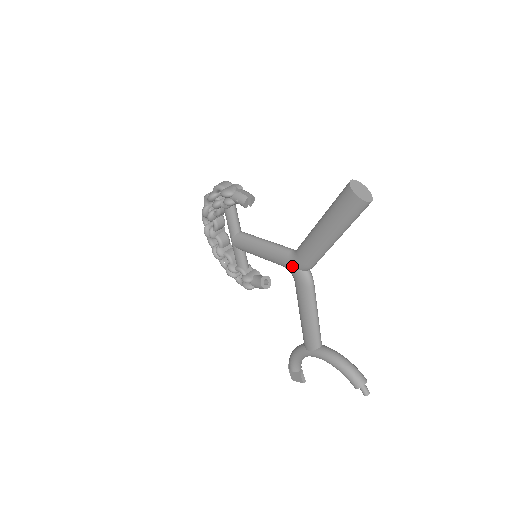
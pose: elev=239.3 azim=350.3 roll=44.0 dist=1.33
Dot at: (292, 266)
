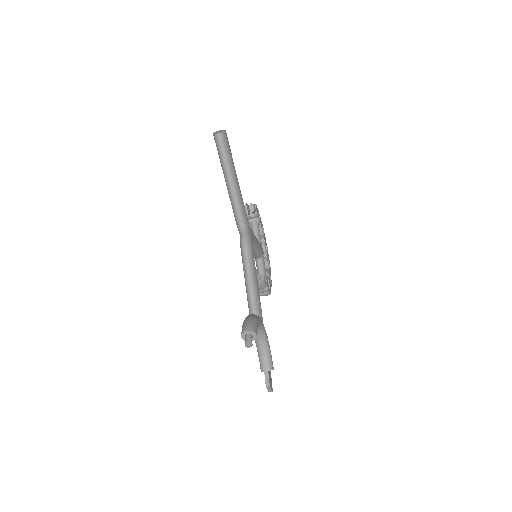
Dot at: occluded
